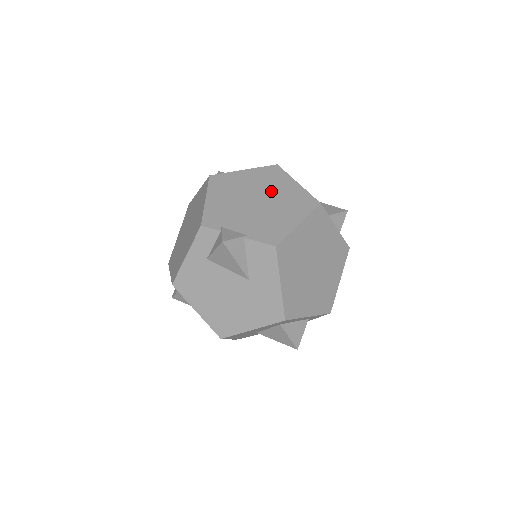
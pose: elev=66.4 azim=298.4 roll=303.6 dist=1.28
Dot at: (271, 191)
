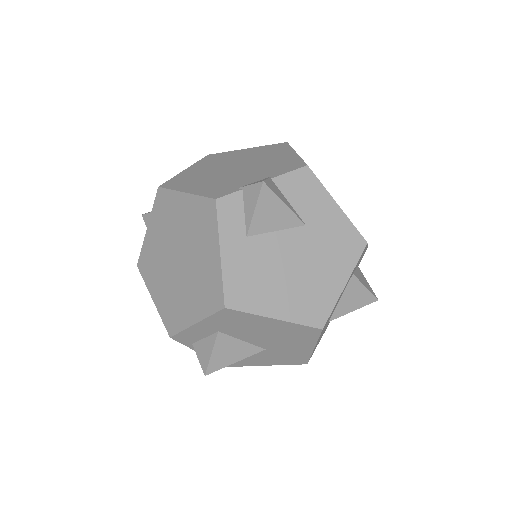
Dot at: (235, 160)
